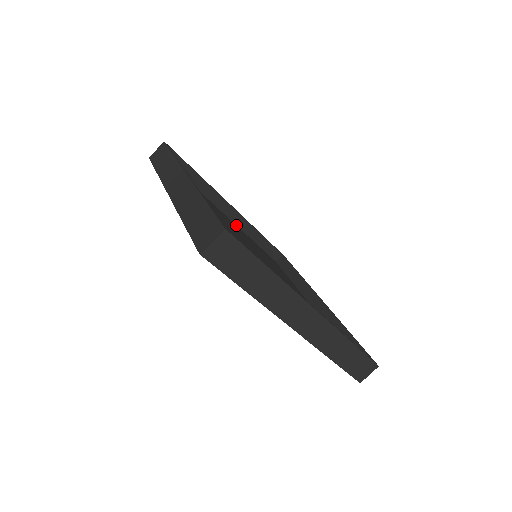
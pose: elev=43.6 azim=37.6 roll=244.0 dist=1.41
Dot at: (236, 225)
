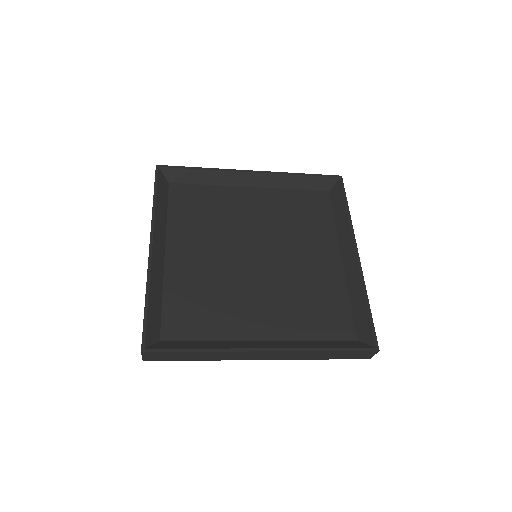
Dot at: (263, 188)
